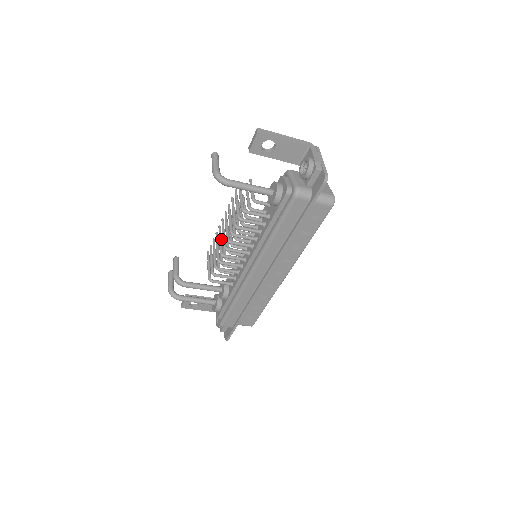
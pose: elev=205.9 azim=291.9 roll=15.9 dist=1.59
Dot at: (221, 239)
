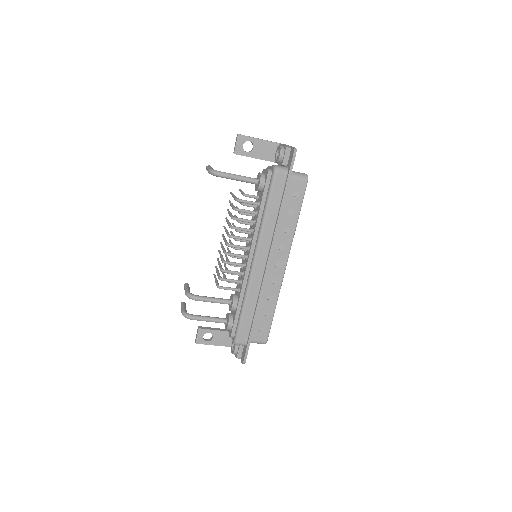
Dot at: (223, 247)
